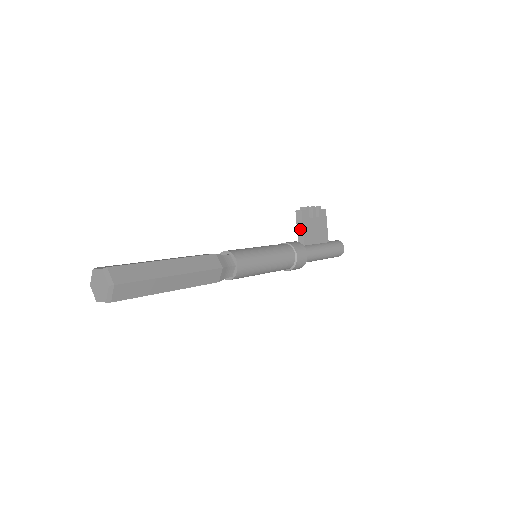
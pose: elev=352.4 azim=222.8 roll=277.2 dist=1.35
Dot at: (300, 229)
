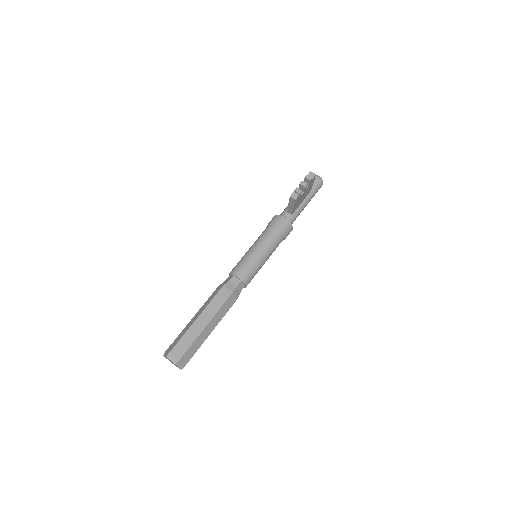
Dot at: (291, 207)
